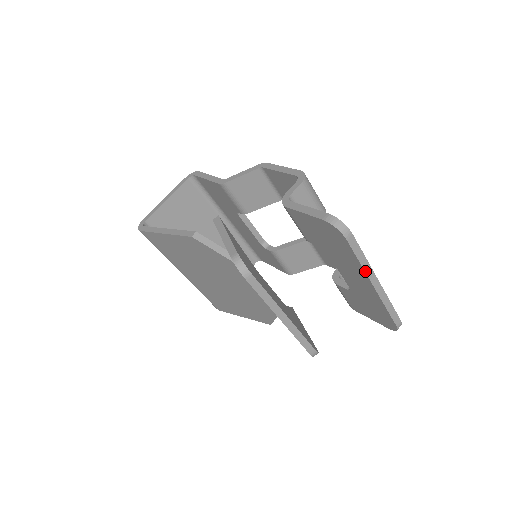
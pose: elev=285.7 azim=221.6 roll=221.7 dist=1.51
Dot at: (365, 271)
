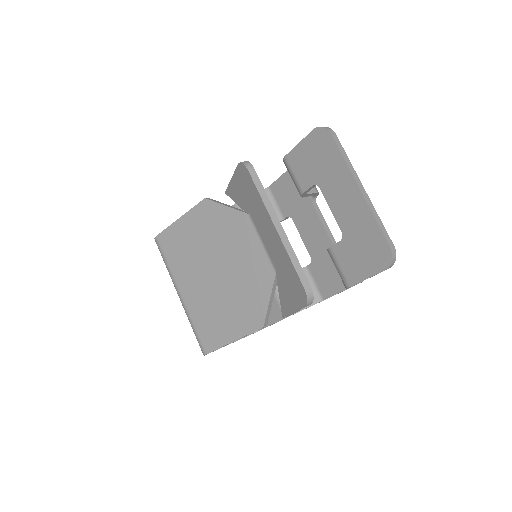
Dot at: (350, 169)
